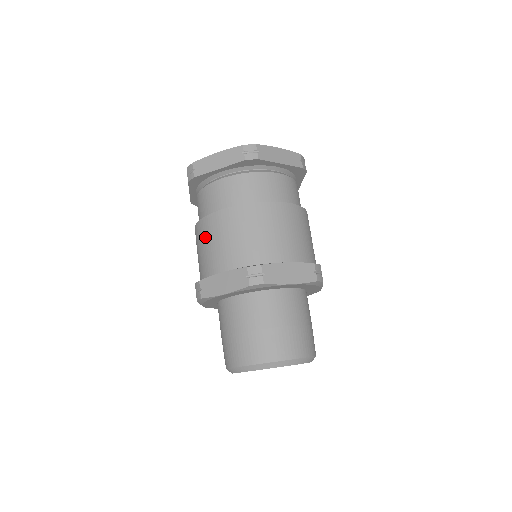
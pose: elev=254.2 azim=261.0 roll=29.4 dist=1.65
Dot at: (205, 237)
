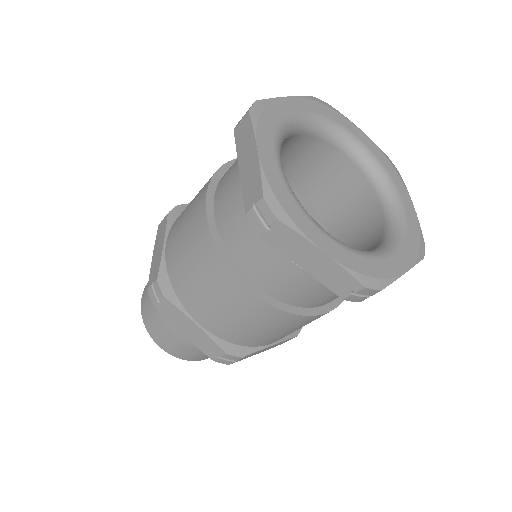
Dot at: (208, 276)
